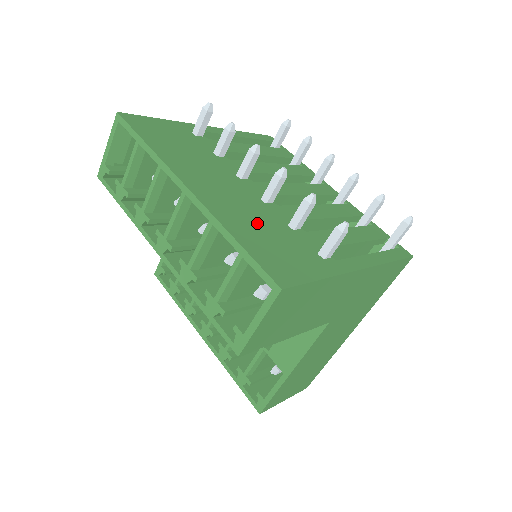
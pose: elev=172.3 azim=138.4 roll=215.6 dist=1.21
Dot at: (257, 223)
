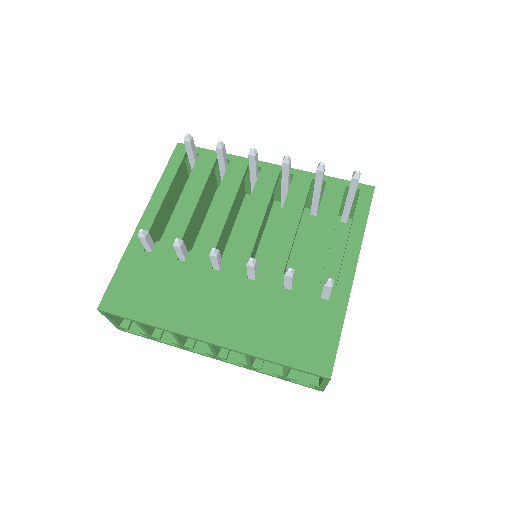
Dot at: (270, 319)
